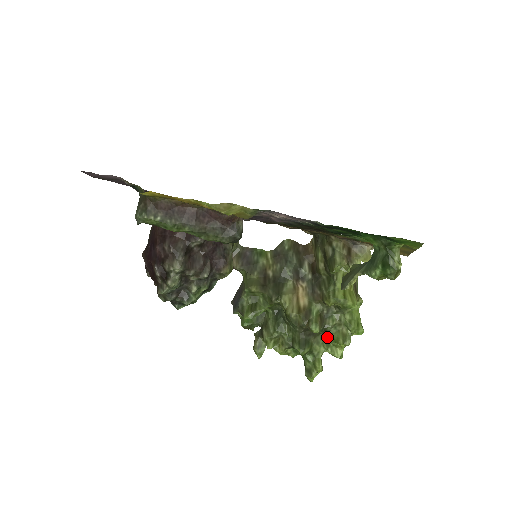
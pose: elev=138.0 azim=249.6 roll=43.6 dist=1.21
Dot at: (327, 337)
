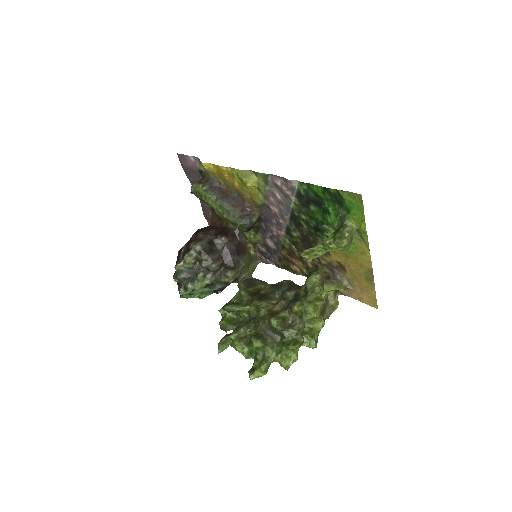
Dot at: (282, 344)
